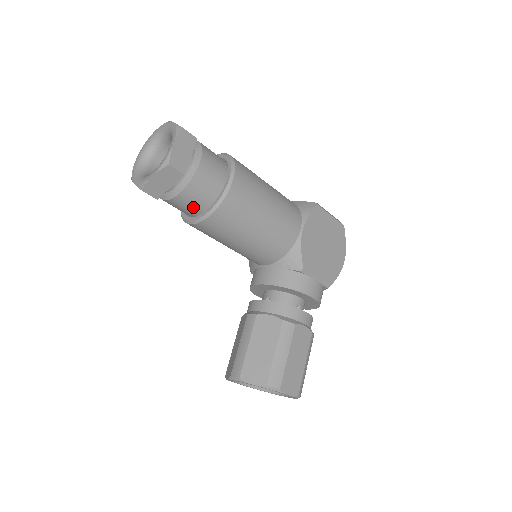
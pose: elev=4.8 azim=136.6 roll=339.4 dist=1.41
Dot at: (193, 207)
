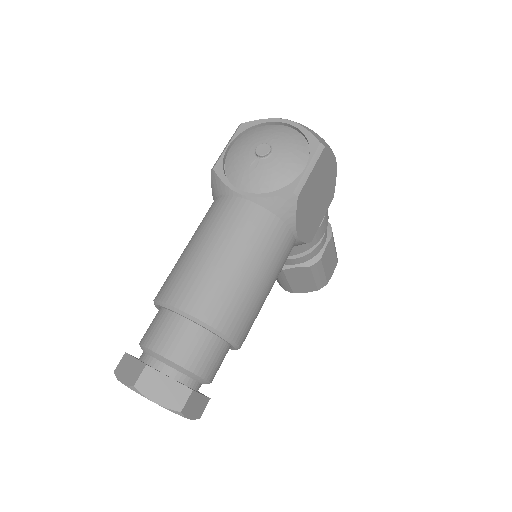
Dot at: occluded
